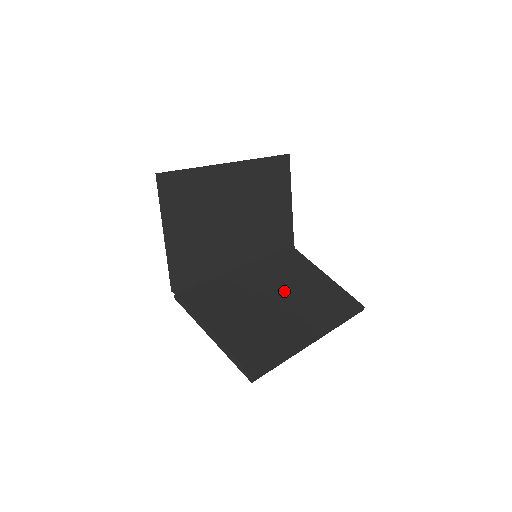
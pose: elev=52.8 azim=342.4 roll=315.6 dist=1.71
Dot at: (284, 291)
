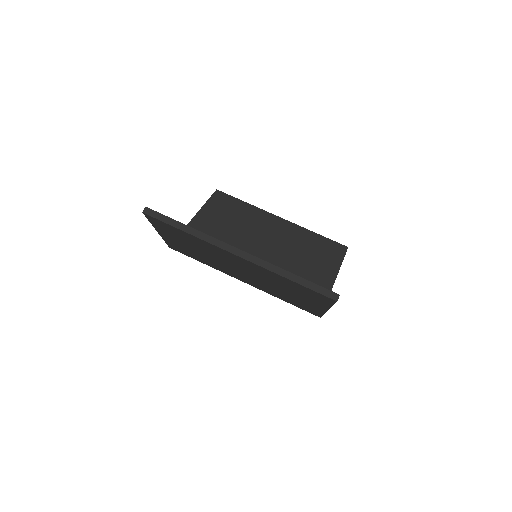
Dot at: occluded
